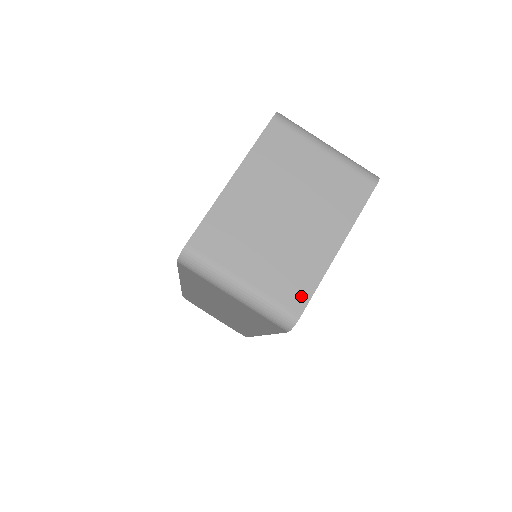
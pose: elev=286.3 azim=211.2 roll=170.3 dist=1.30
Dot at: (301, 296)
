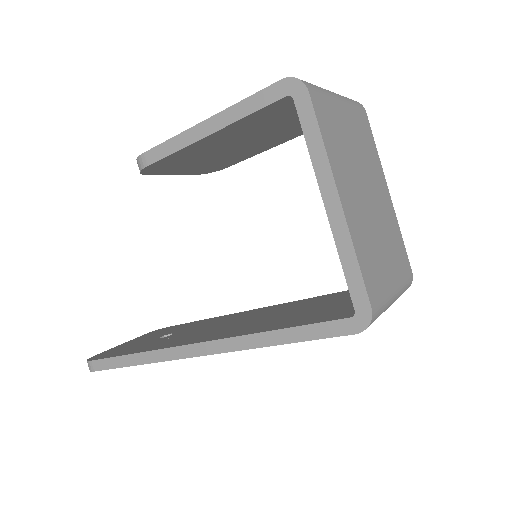
Dot at: (405, 257)
